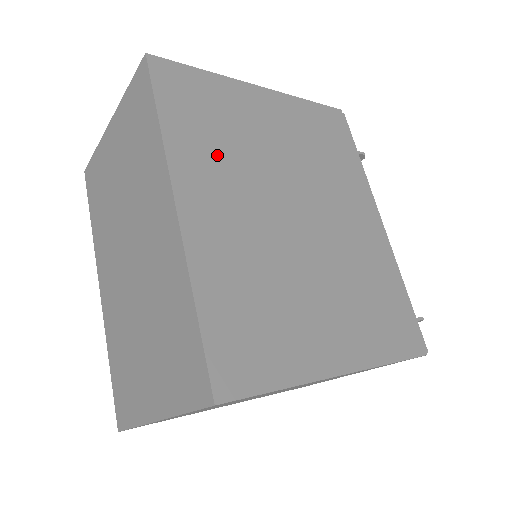
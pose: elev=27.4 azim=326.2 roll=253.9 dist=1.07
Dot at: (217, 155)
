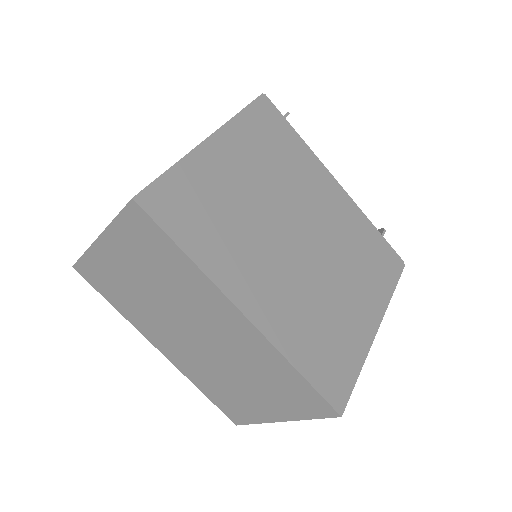
Dot at: (233, 243)
